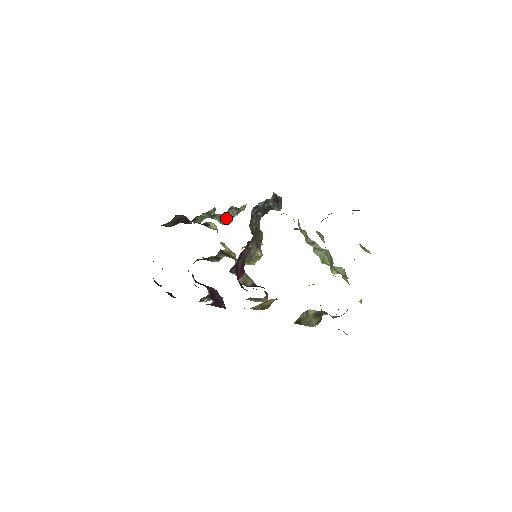
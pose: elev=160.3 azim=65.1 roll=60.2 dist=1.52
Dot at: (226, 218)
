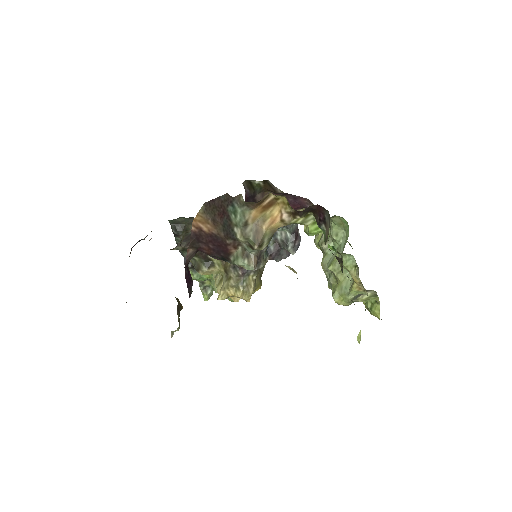
Dot at: occluded
